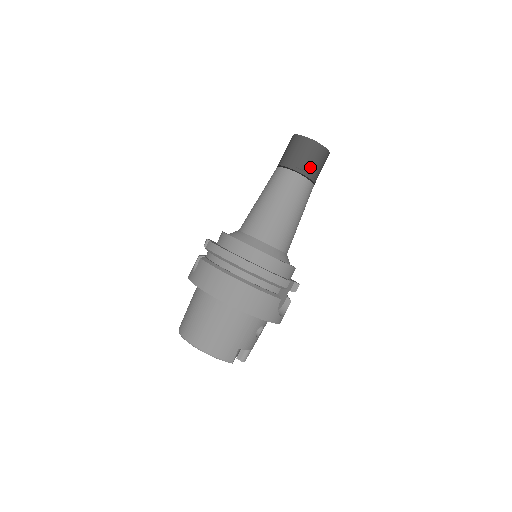
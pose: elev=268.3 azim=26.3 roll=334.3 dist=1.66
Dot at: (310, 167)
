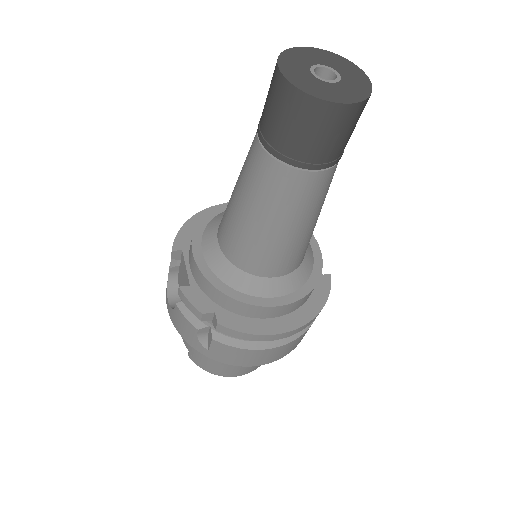
Dot at: occluded
